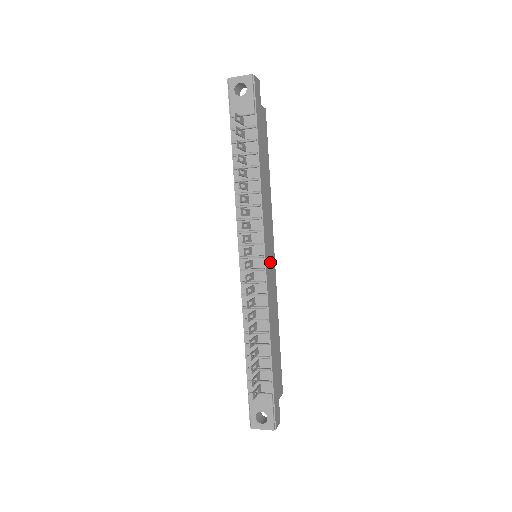
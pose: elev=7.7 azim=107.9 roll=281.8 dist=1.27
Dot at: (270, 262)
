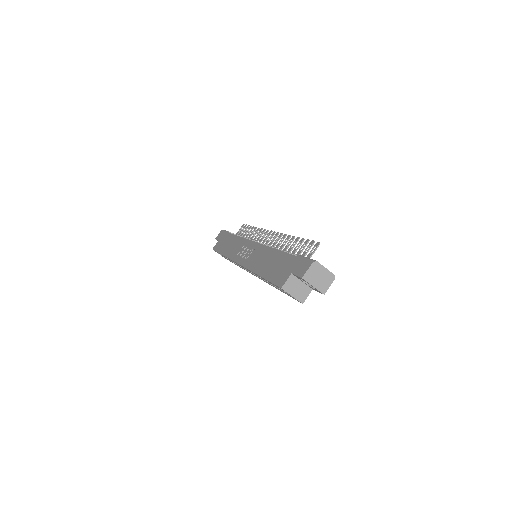
Dot at: occluded
